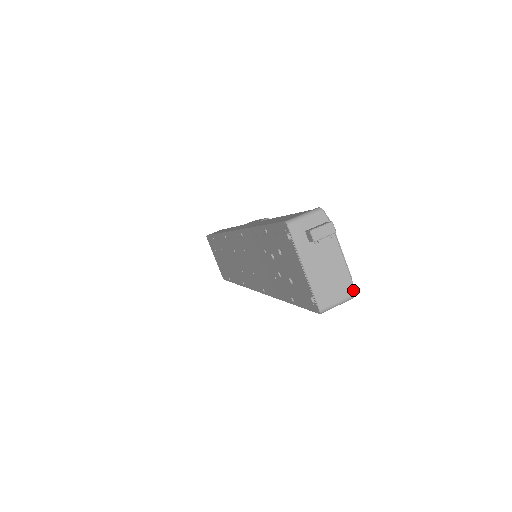
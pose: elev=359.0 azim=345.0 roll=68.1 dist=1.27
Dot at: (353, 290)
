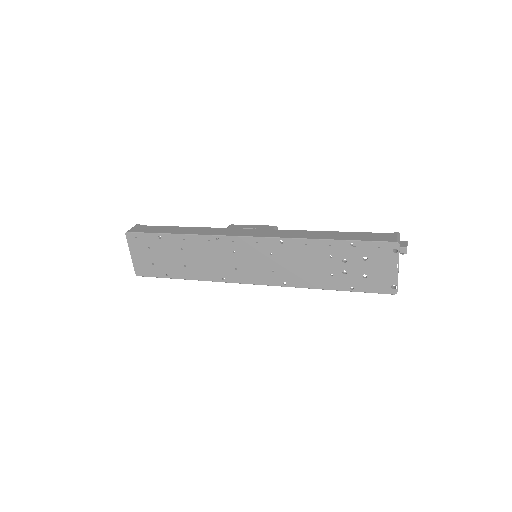
Dot at: occluded
